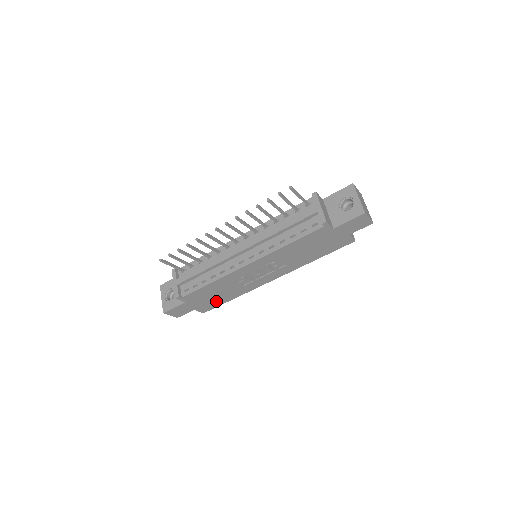
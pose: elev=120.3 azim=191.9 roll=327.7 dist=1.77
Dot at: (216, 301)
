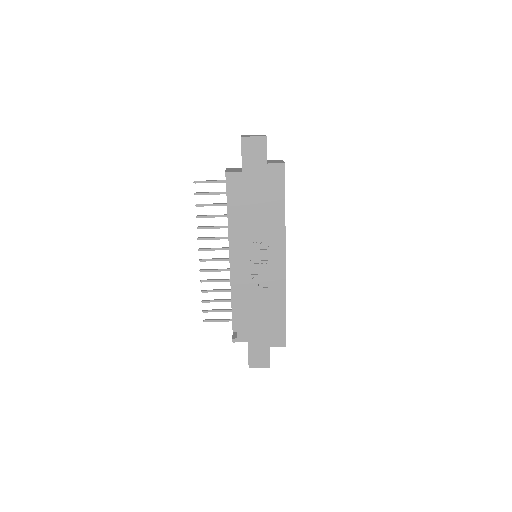
Dot at: (274, 323)
